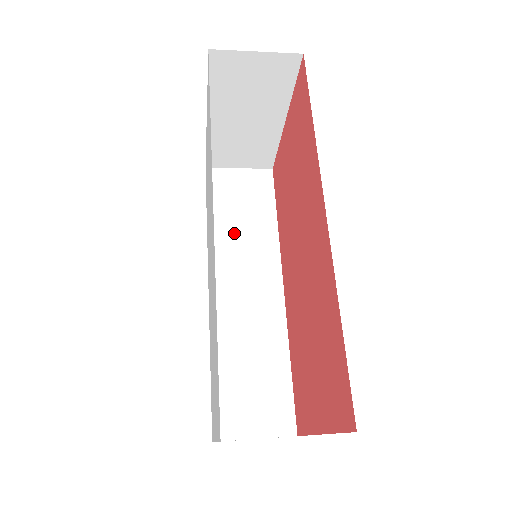
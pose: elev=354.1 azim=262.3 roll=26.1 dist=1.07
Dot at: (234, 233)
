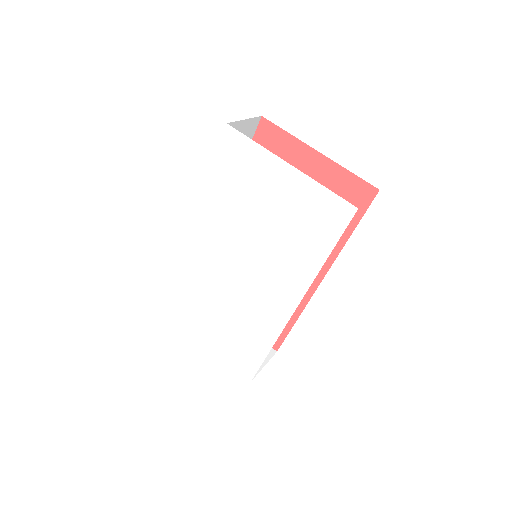
Dot at: occluded
